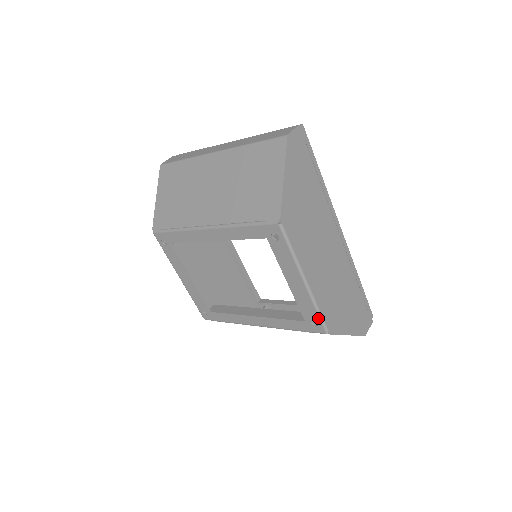
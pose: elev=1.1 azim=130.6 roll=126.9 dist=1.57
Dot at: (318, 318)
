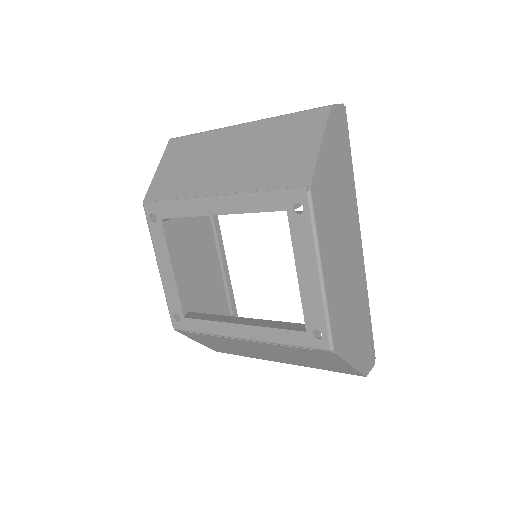
Dot at: (325, 327)
